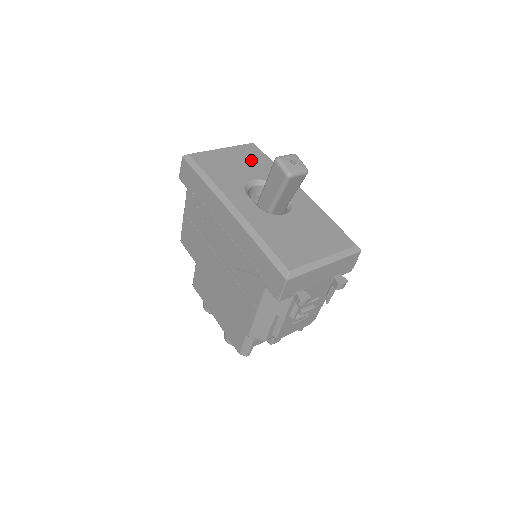
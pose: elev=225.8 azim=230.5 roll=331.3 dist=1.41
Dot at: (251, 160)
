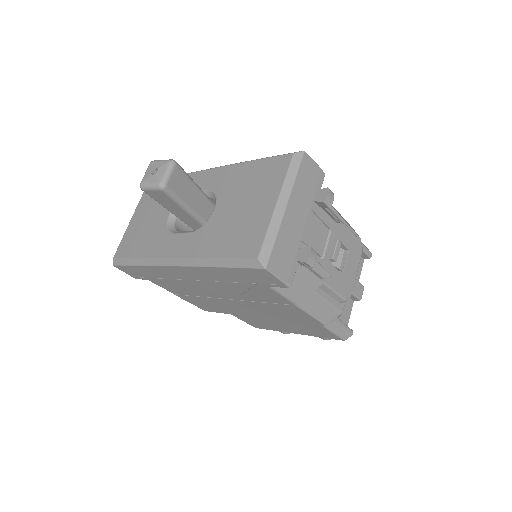
Dot at: occluded
